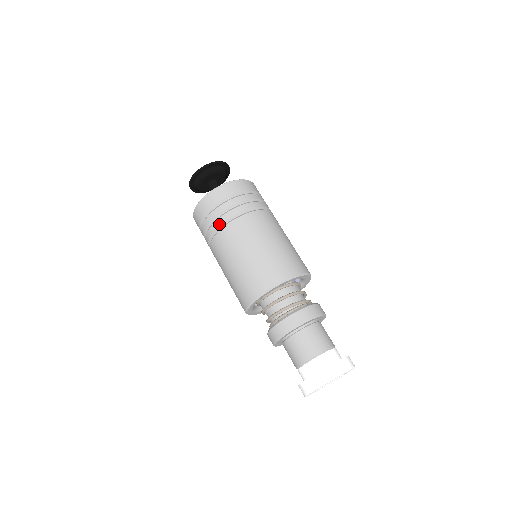
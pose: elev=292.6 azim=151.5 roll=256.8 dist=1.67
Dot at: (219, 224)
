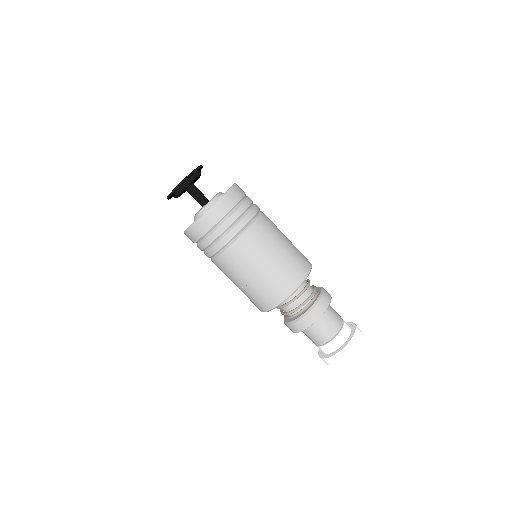
Dot at: (222, 246)
